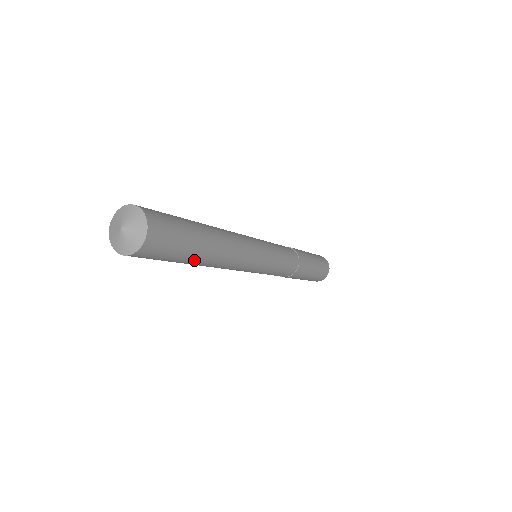
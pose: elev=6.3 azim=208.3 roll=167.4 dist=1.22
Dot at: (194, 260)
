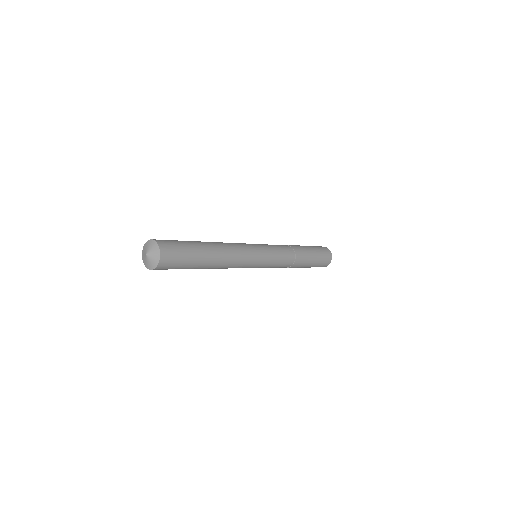
Dot at: (199, 266)
